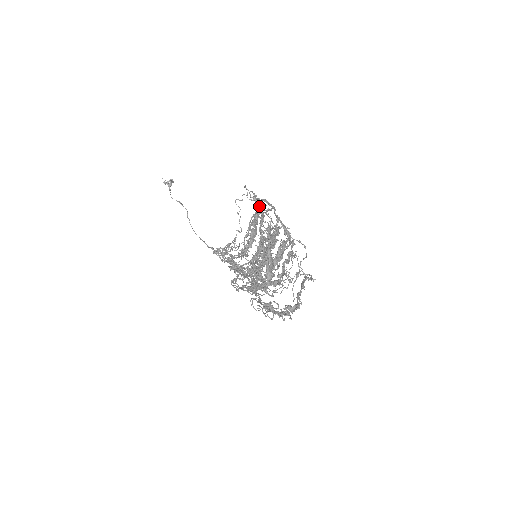
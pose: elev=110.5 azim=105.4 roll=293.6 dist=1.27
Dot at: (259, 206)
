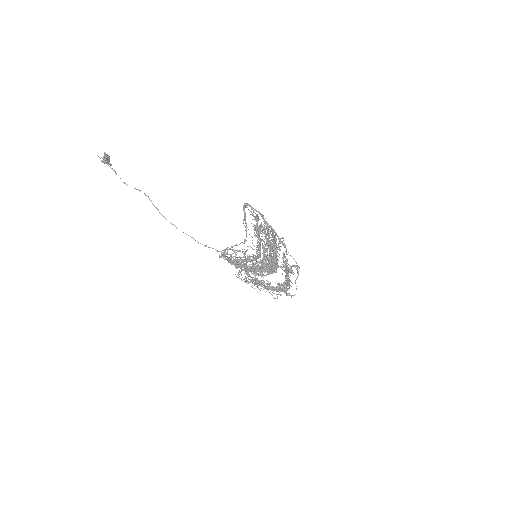
Dot at: occluded
